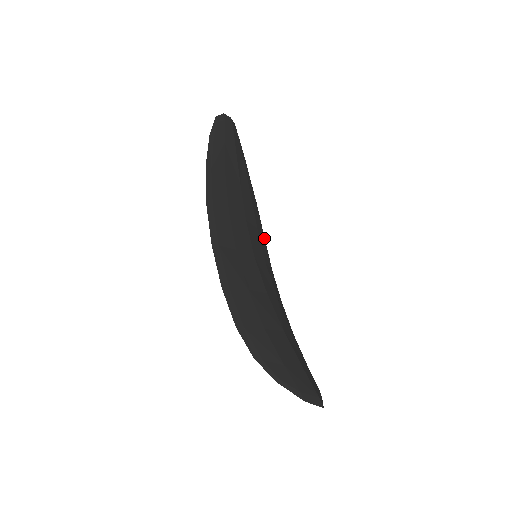
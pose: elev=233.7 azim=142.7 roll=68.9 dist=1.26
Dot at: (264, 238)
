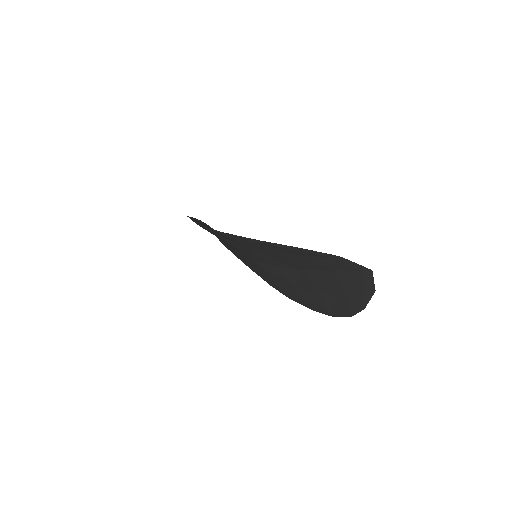
Dot at: occluded
